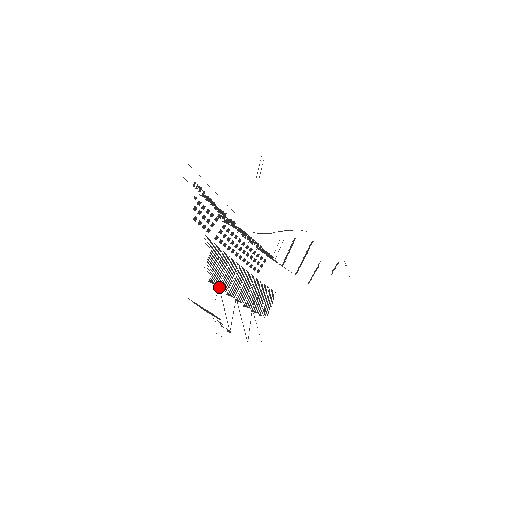
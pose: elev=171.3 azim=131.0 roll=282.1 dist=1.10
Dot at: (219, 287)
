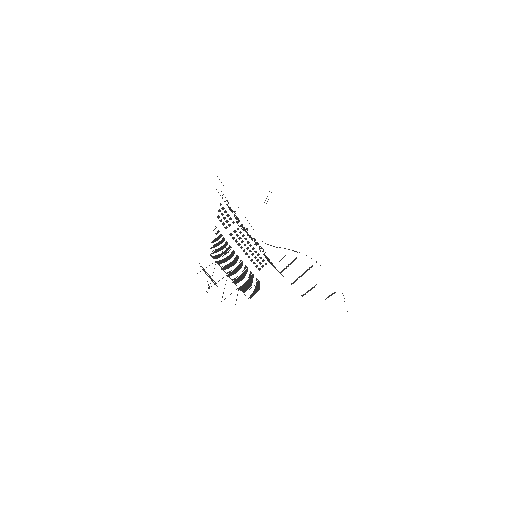
Dot at: (216, 262)
